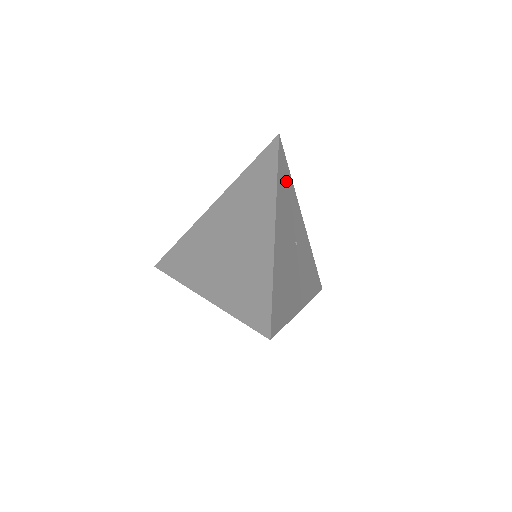
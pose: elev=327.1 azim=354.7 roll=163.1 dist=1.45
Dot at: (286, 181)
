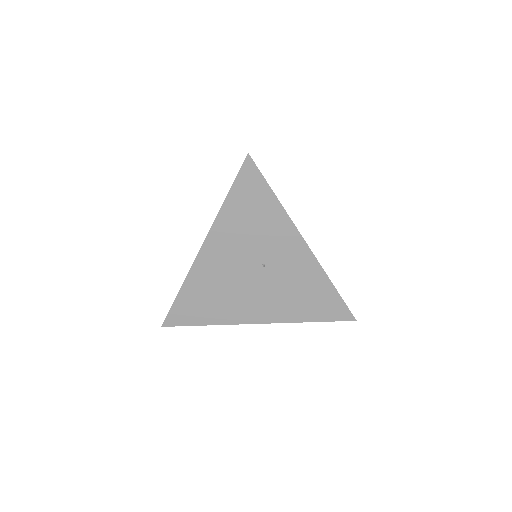
Dot at: (255, 203)
